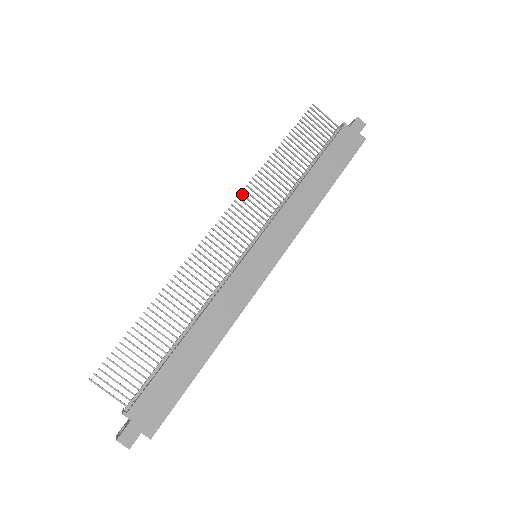
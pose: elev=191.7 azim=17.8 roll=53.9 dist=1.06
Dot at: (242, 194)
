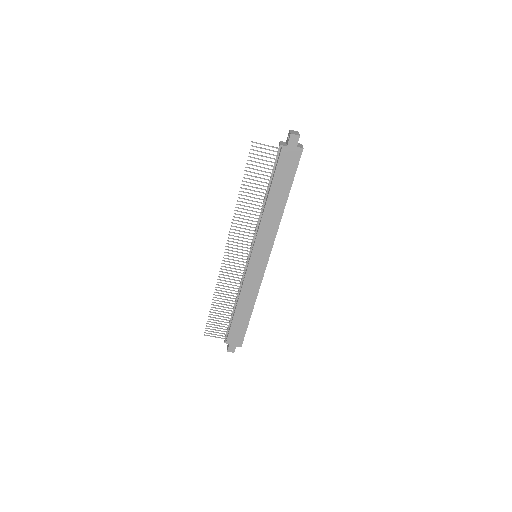
Dot at: (231, 229)
